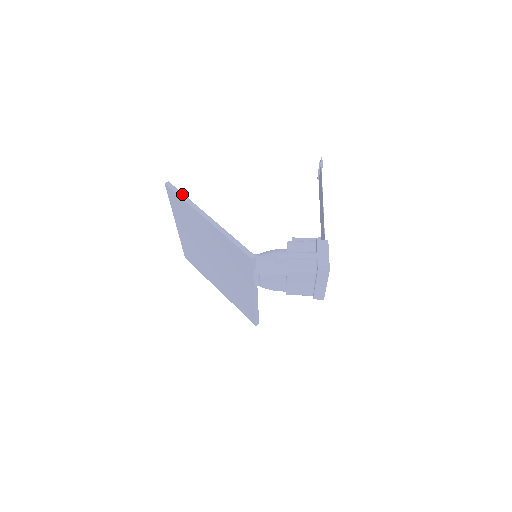
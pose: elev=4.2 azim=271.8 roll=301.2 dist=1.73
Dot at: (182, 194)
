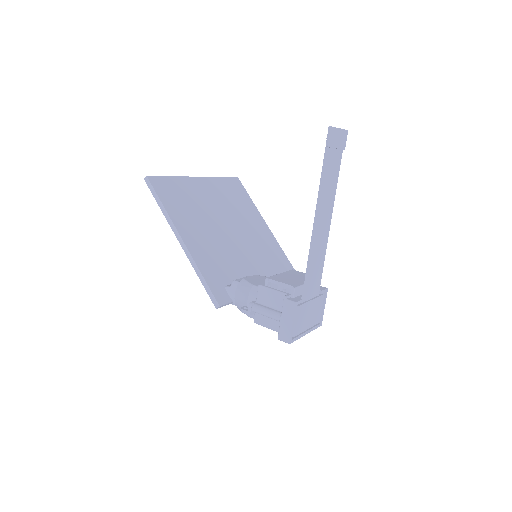
Dot at: (158, 199)
